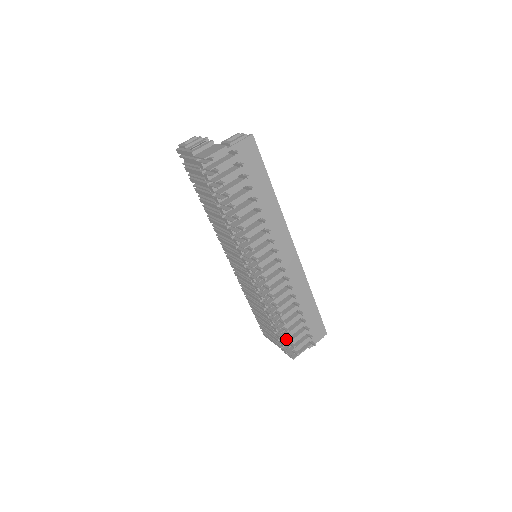
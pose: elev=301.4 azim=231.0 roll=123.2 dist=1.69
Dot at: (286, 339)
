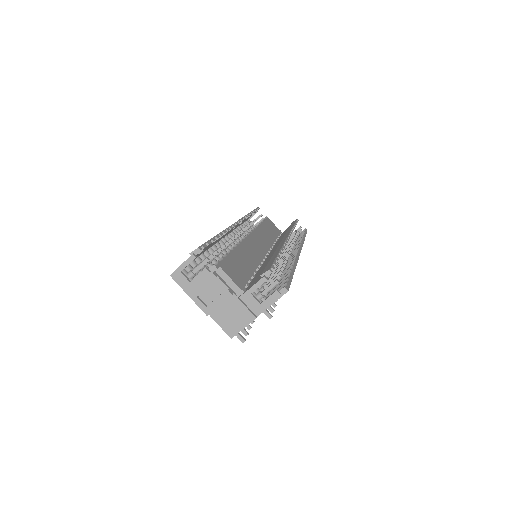
Dot at: occluded
